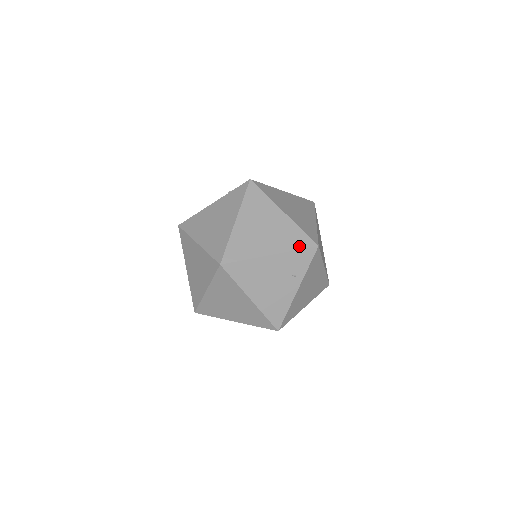
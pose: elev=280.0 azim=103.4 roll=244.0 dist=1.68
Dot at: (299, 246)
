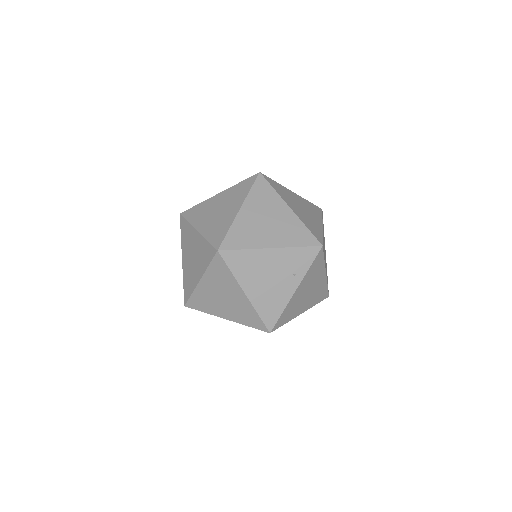
Dot at: (302, 243)
